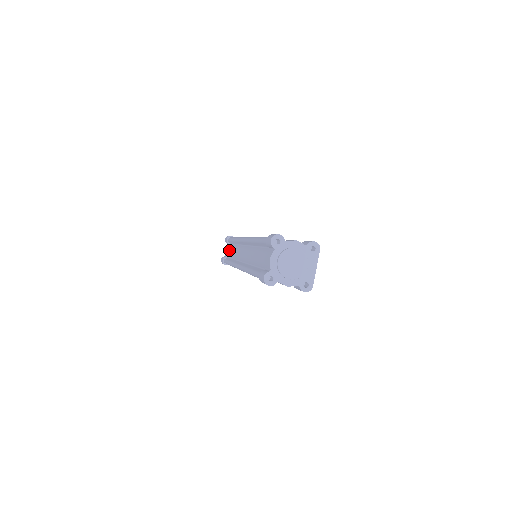
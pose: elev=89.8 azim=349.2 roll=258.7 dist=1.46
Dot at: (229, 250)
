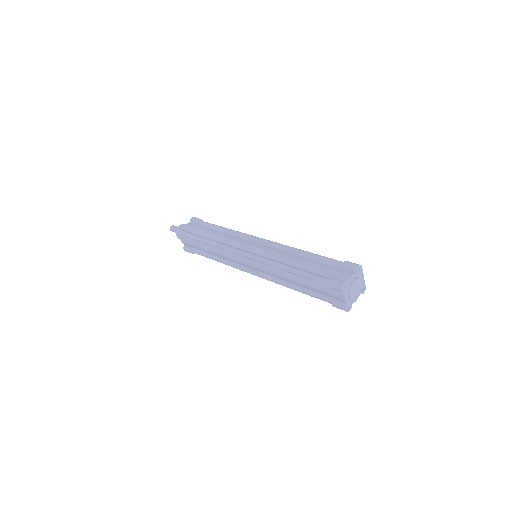
Dot at: (201, 248)
